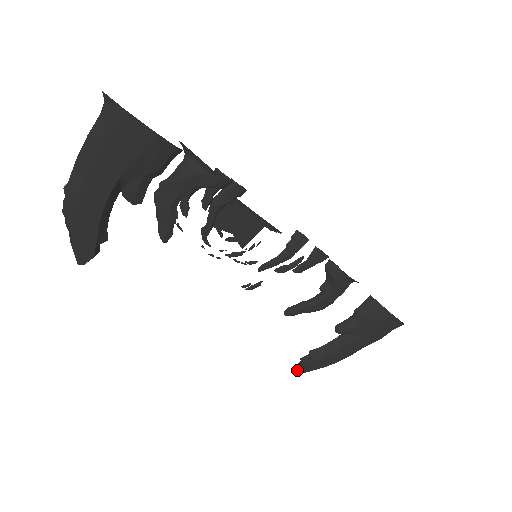
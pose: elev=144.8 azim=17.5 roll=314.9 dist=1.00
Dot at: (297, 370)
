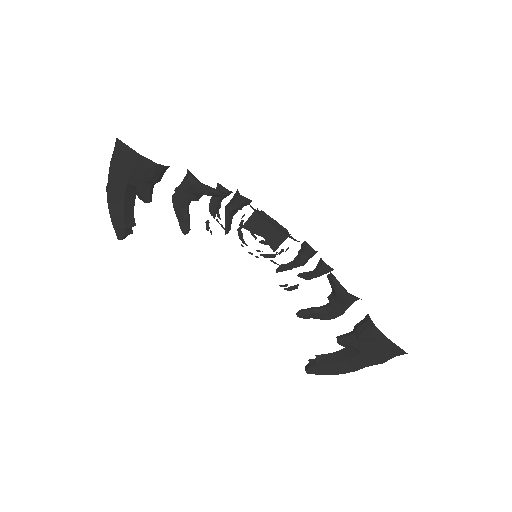
Dot at: occluded
